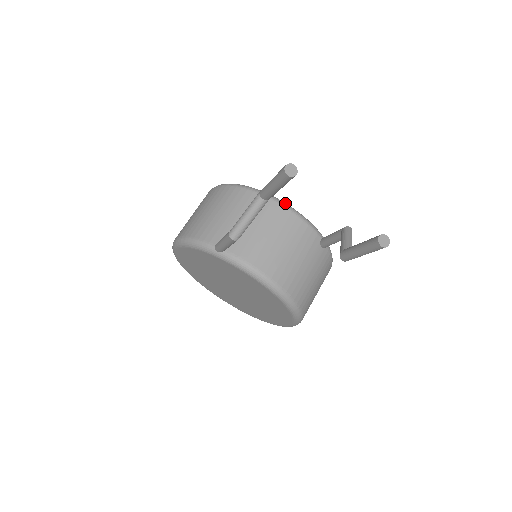
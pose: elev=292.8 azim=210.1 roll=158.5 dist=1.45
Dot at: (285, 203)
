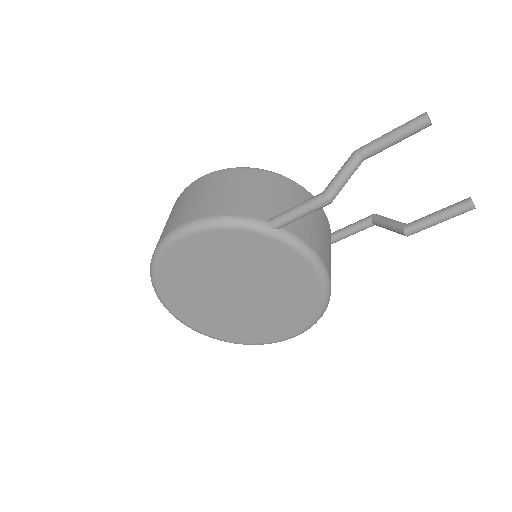
Dot at: (307, 191)
